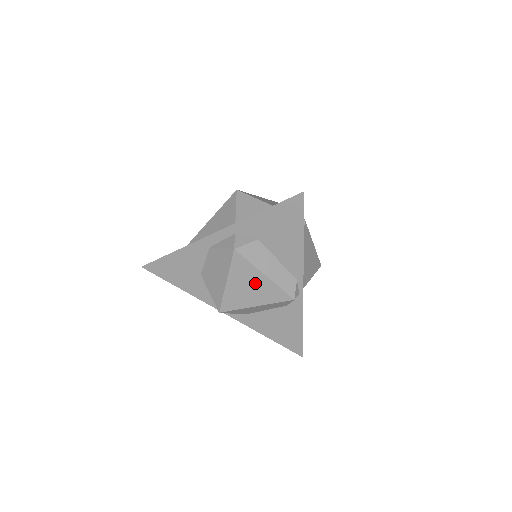
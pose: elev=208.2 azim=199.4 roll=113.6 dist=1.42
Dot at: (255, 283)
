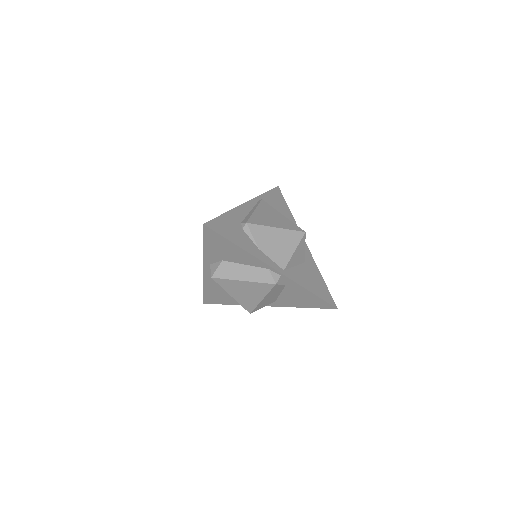
Dot at: (244, 288)
